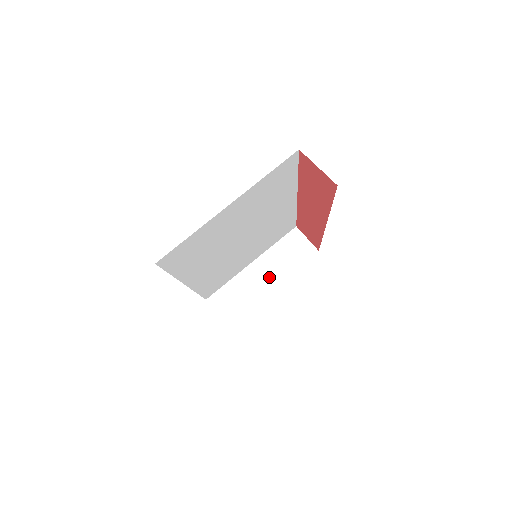
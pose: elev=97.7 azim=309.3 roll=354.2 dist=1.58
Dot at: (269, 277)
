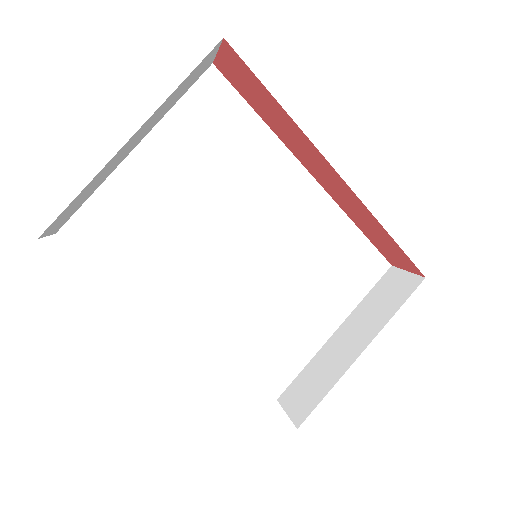
Dot at: (356, 340)
